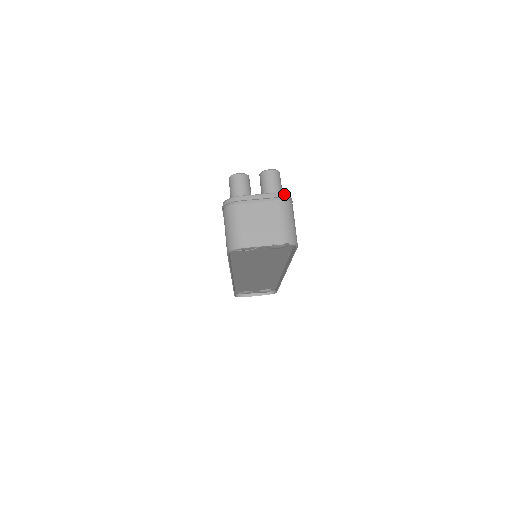
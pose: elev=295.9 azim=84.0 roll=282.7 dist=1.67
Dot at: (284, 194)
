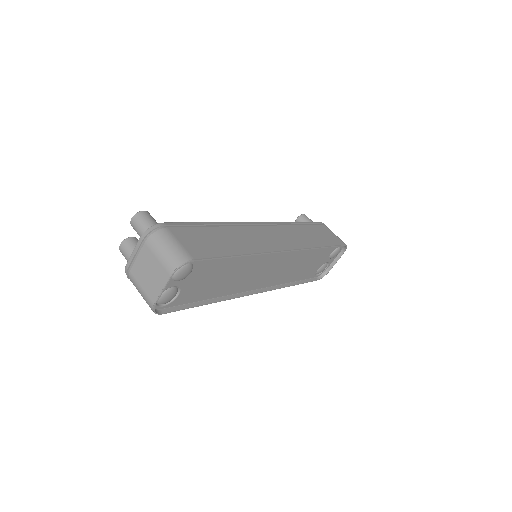
Dot at: (147, 231)
